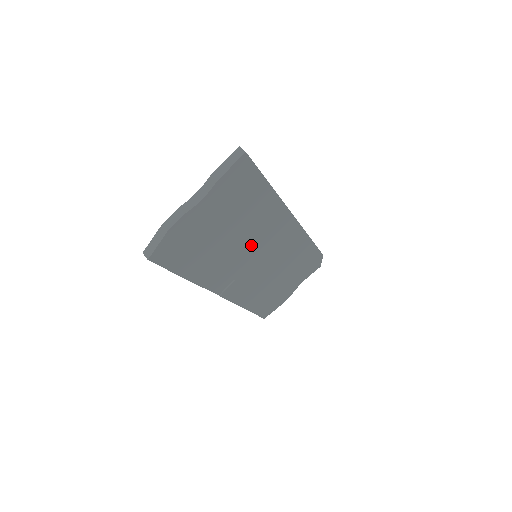
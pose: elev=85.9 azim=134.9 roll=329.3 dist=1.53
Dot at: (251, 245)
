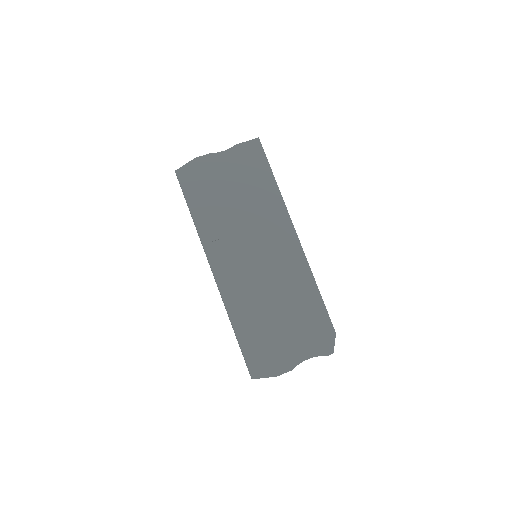
Dot at: (252, 231)
